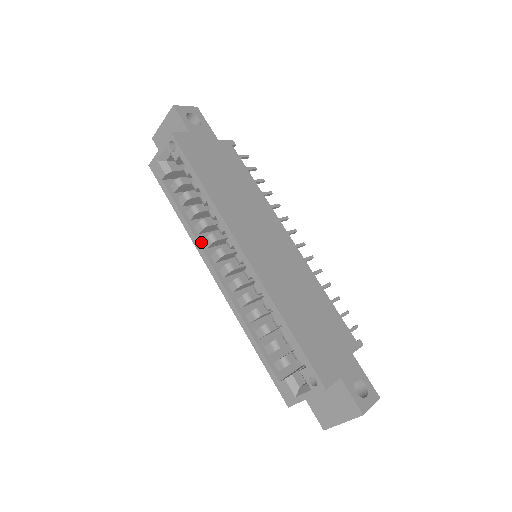
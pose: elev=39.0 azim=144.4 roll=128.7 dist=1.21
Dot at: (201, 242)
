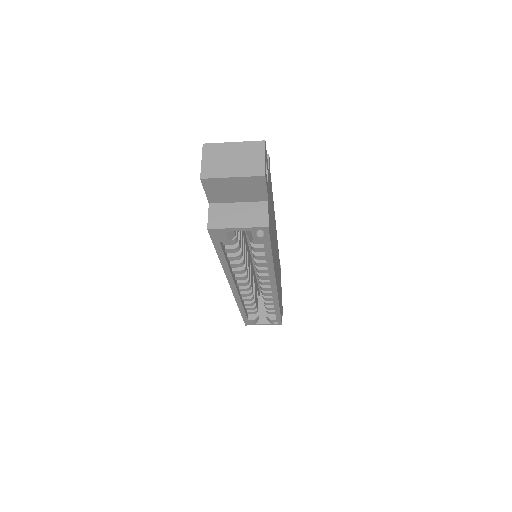
Dot at: (232, 273)
